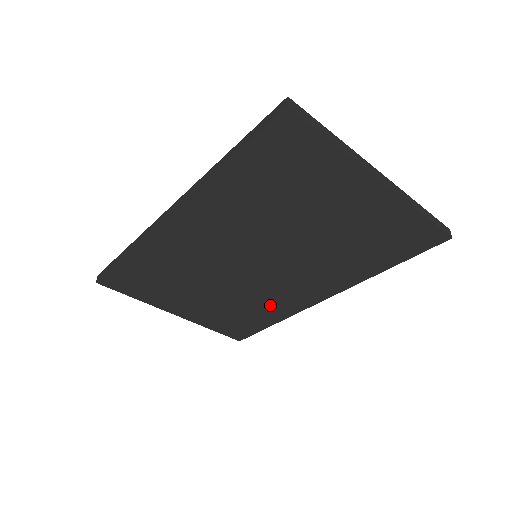
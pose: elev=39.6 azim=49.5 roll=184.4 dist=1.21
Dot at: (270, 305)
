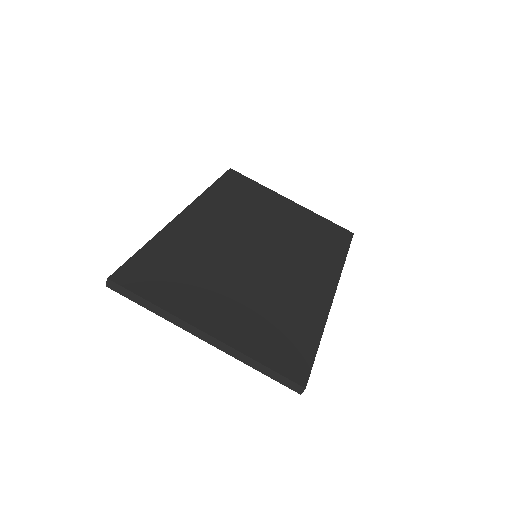
Dot at: (298, 304)
